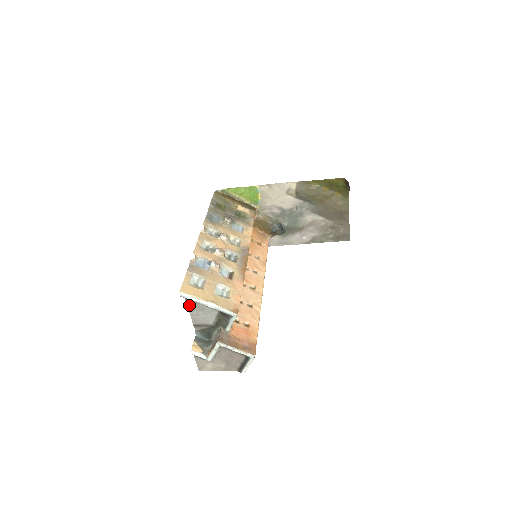
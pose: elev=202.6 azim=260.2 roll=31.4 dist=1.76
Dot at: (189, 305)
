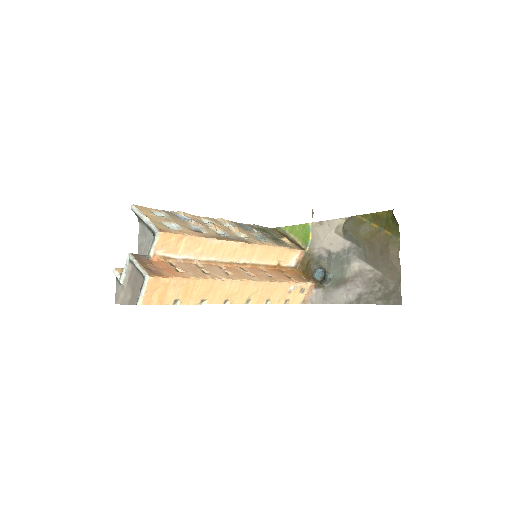
Dot at: (140, 230)
